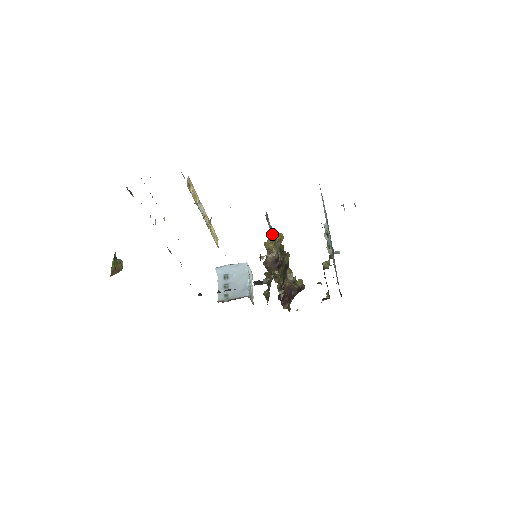
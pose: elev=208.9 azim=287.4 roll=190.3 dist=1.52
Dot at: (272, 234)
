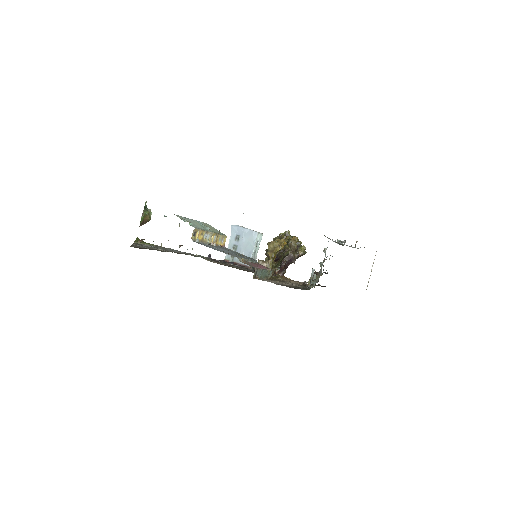
Dot at: (262, 272)
